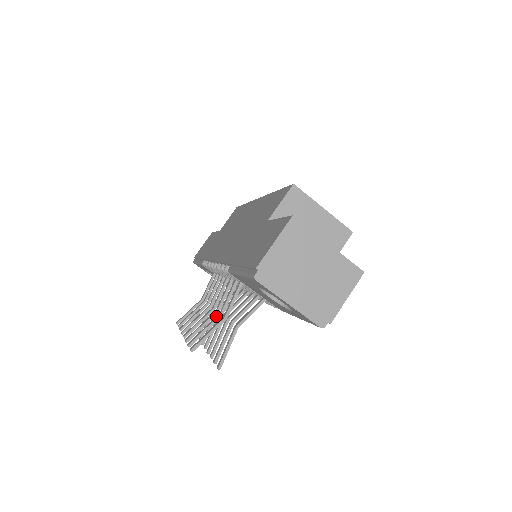
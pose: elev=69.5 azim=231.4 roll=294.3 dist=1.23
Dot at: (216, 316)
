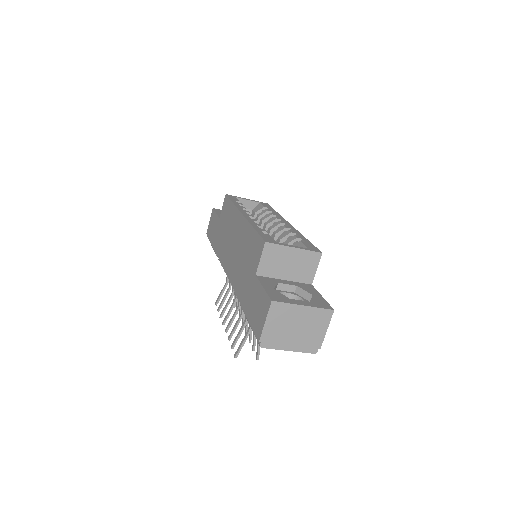
Dot at: (243, 323)
